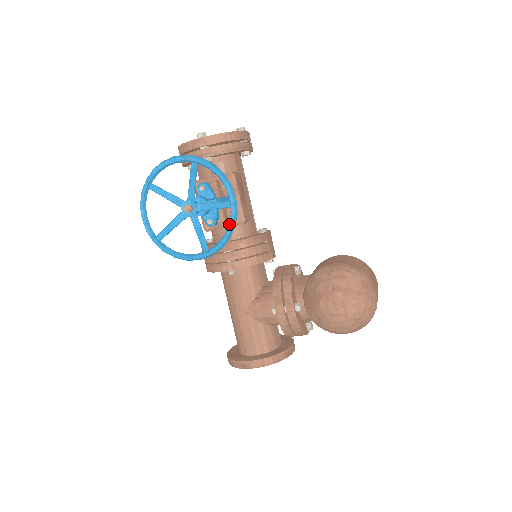
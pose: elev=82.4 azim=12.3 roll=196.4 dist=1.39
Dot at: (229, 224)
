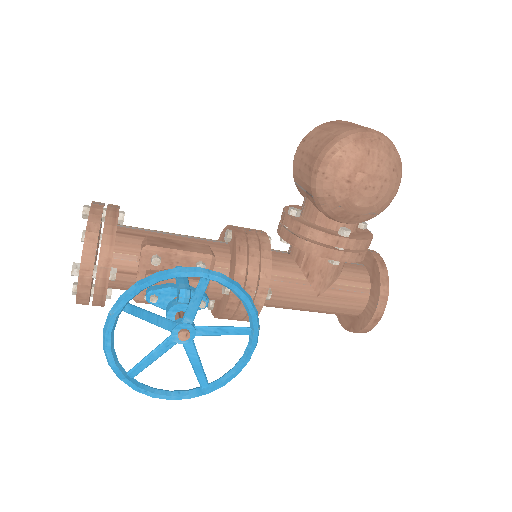
Dot at: (231, 290)
